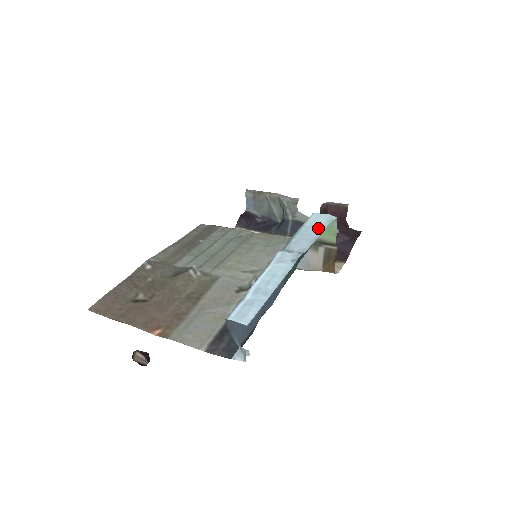
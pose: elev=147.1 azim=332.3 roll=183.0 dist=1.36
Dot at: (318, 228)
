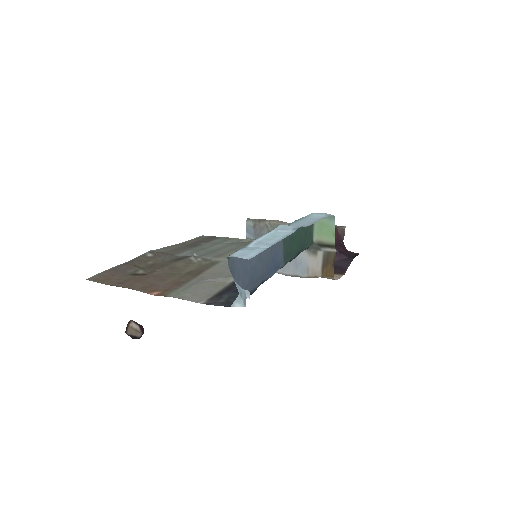
Dot at: (317, 218)
